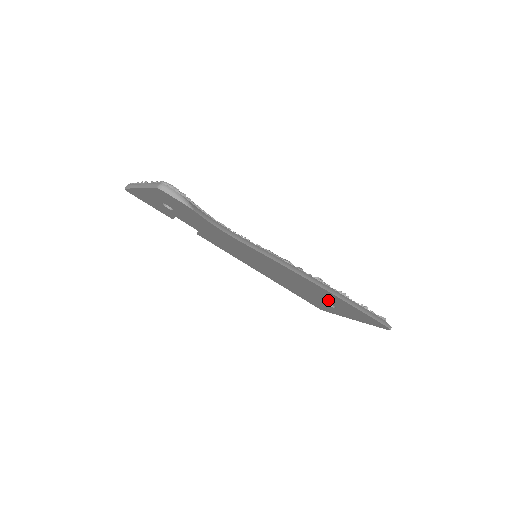
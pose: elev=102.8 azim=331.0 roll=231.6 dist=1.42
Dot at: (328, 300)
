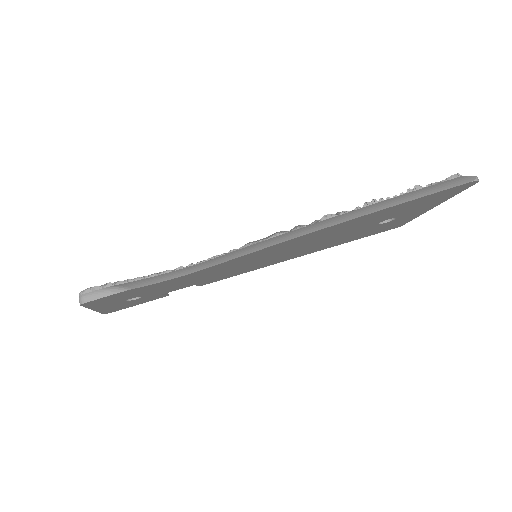
Dot at: (373, 222)
